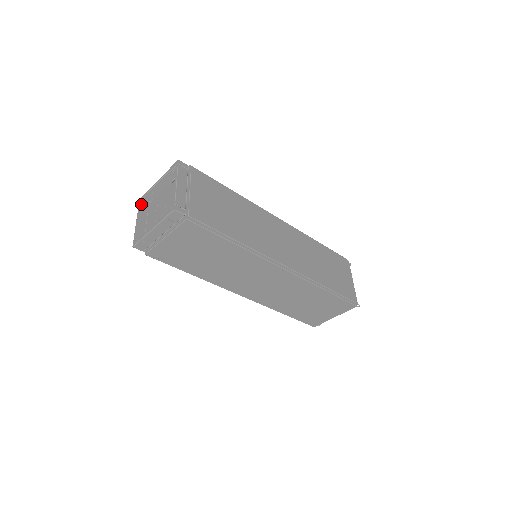
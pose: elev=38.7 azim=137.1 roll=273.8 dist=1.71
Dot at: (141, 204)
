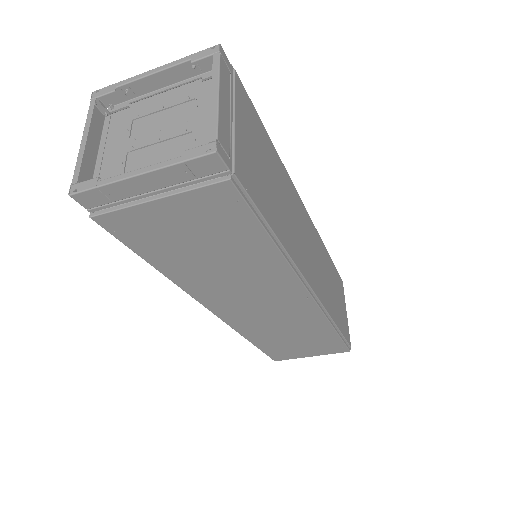
Dot at: (94, 104)
